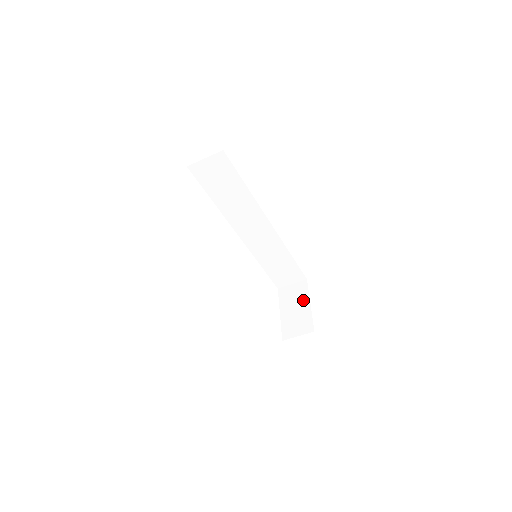
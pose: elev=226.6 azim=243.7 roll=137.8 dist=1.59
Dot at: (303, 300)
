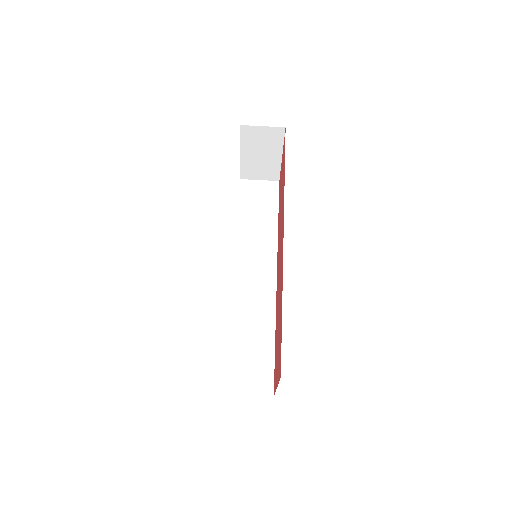
Dot at: occluded
